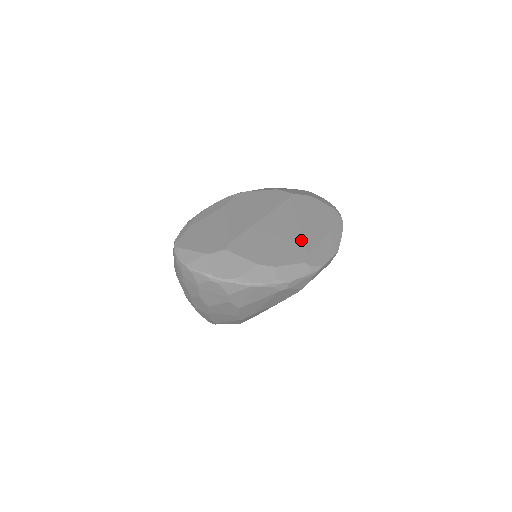
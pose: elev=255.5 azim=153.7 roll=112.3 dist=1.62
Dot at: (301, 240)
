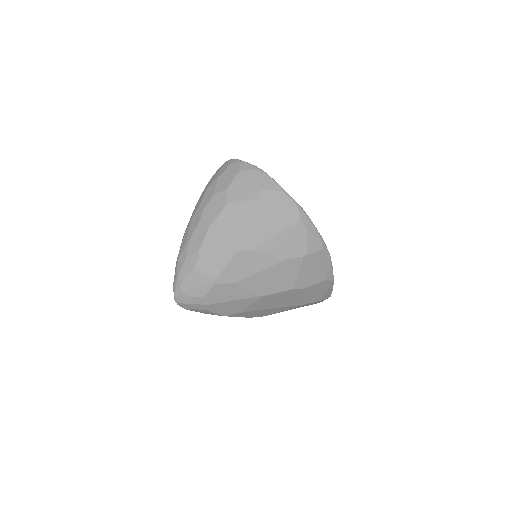
Dot at: occluded
